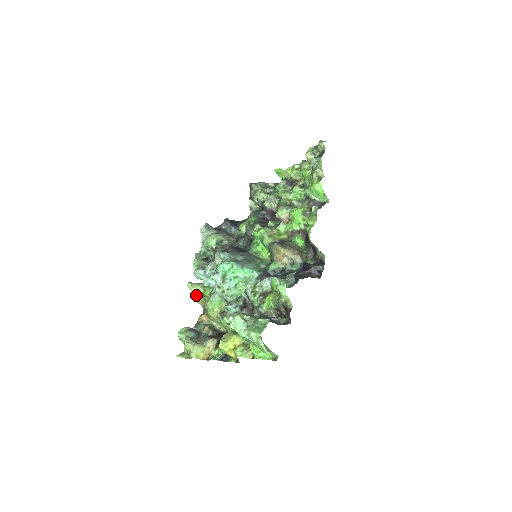
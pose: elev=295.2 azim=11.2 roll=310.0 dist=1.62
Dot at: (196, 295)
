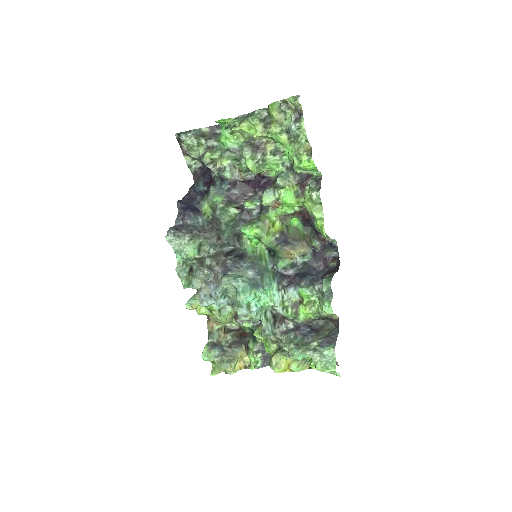
Dot at: (198, 311)
